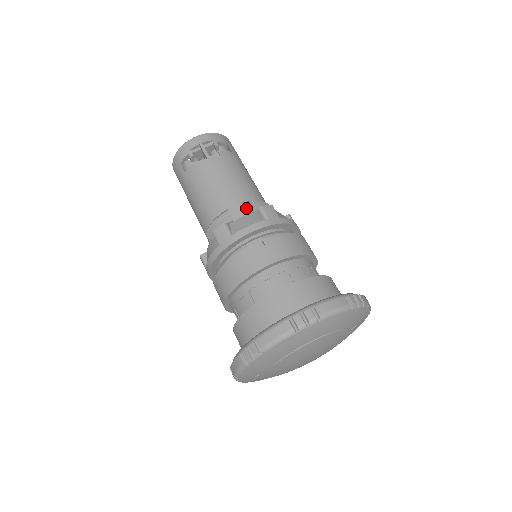
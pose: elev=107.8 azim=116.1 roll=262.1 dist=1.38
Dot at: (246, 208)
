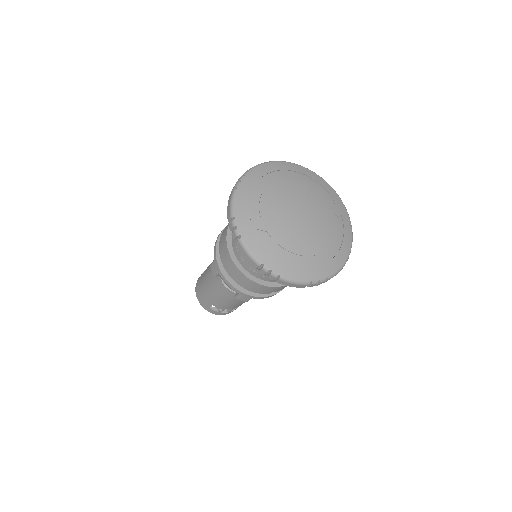
Dot at: occluded
